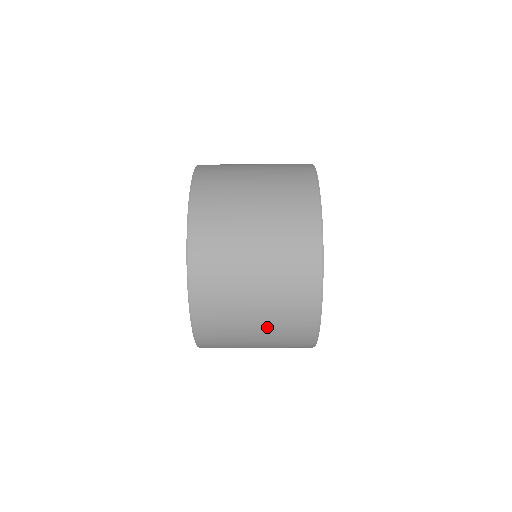
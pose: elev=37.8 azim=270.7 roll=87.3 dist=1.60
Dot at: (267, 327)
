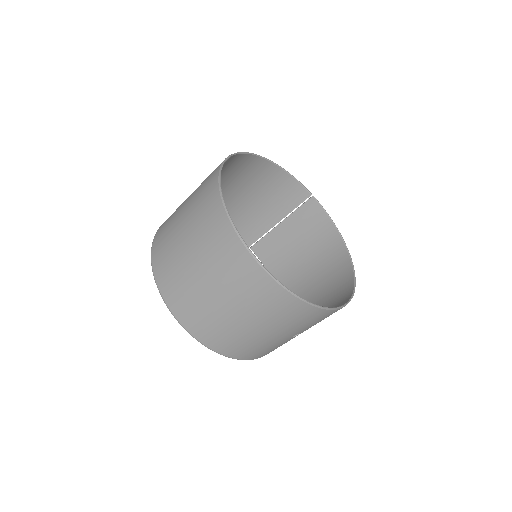
Dot at: (216, 281)
